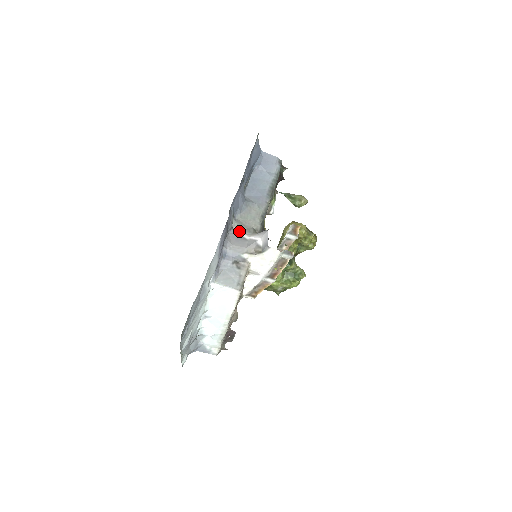
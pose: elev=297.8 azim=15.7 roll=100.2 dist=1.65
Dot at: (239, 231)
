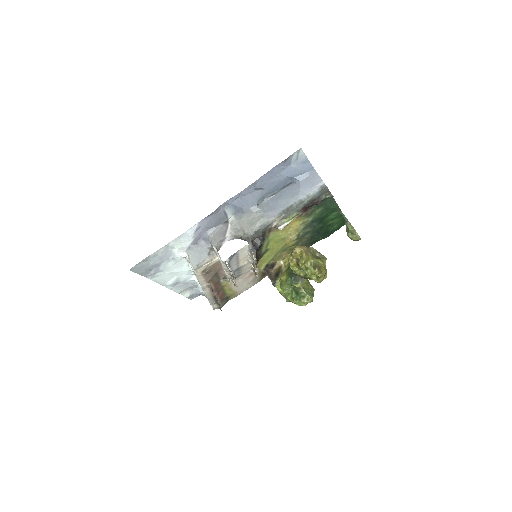
Dot at: (230, 227)
